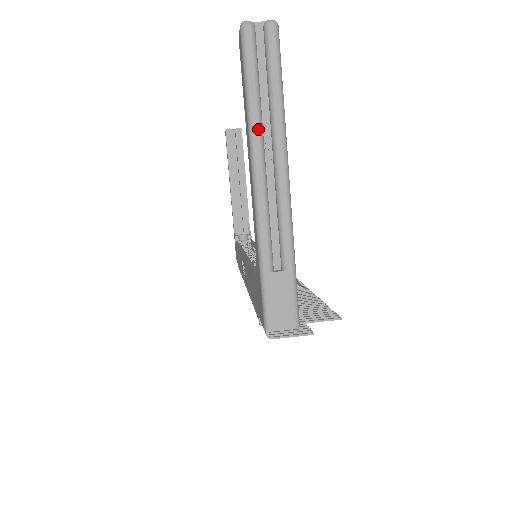
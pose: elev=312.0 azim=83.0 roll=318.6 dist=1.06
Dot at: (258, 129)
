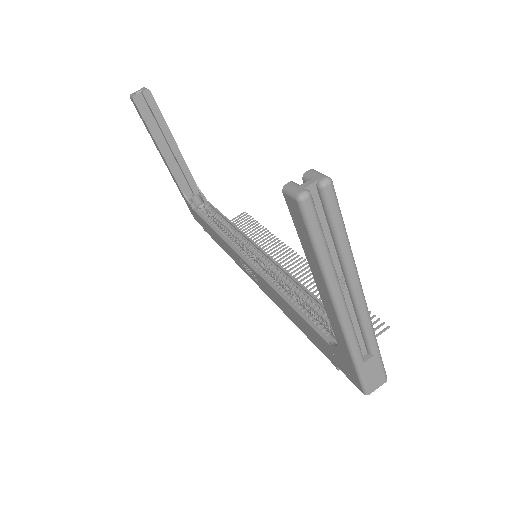
Dot at: (335, 278)
